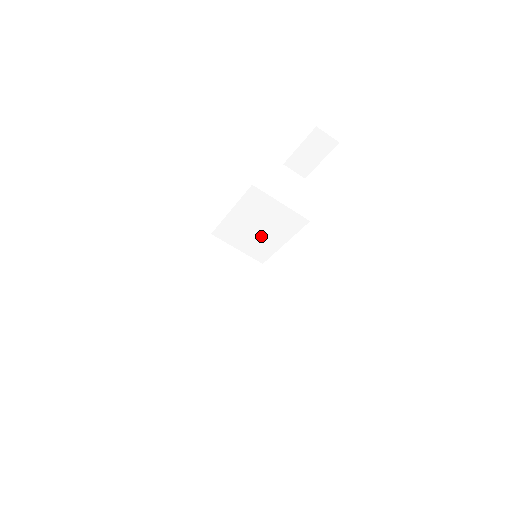
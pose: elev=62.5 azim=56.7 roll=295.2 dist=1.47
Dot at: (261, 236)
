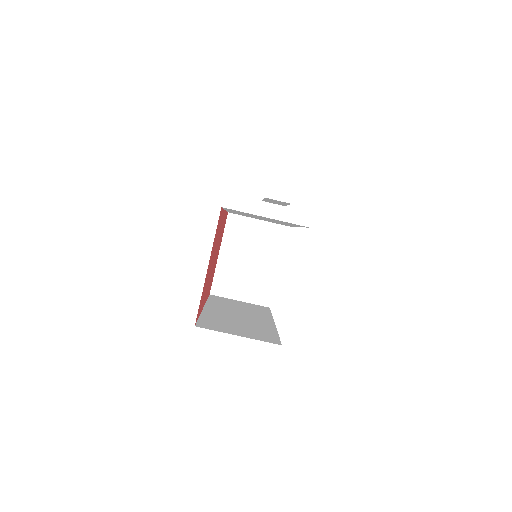
Dot at: (255, 270)
